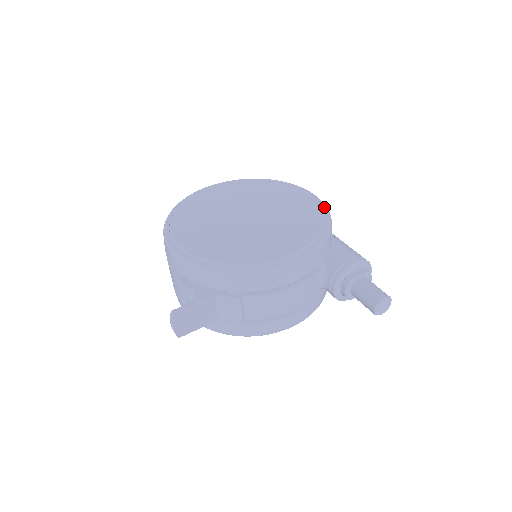
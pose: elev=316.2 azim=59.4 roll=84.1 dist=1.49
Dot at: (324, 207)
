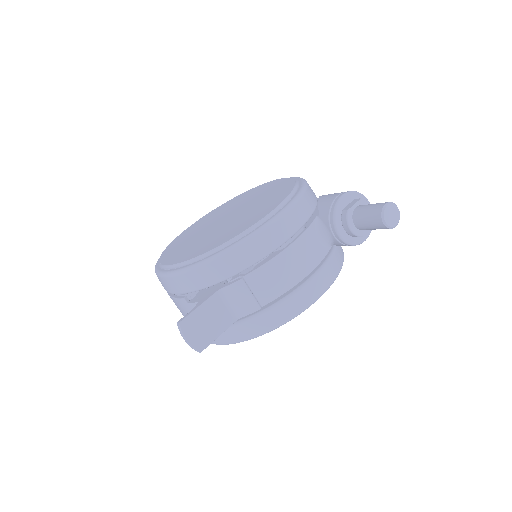
Dot at: (296, 178)
